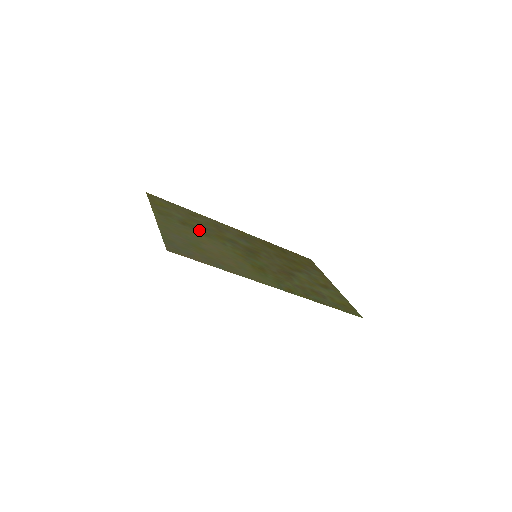
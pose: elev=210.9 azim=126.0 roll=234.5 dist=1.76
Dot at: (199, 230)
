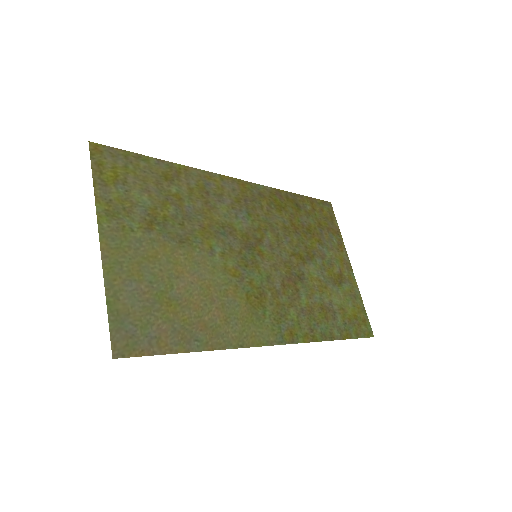
Dot at: (175, 231)
